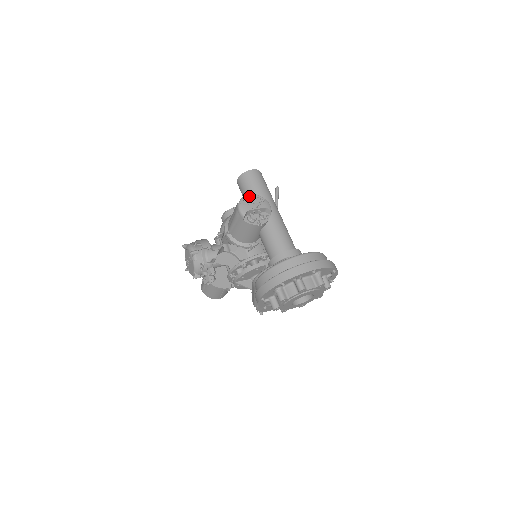
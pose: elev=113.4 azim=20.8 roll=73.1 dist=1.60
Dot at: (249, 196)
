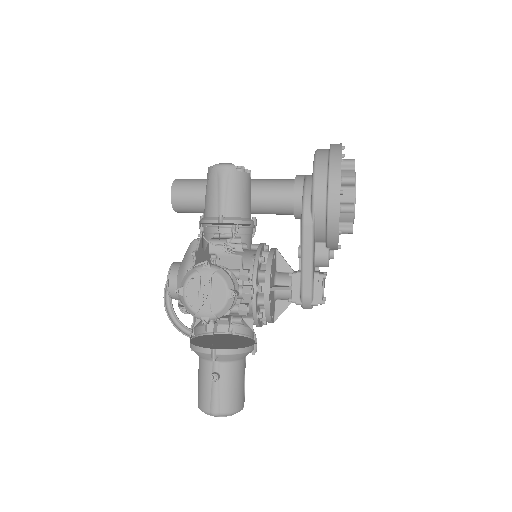
Dot at: occluded
